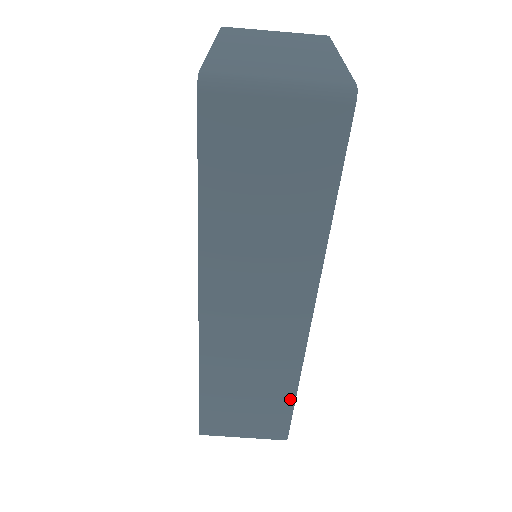
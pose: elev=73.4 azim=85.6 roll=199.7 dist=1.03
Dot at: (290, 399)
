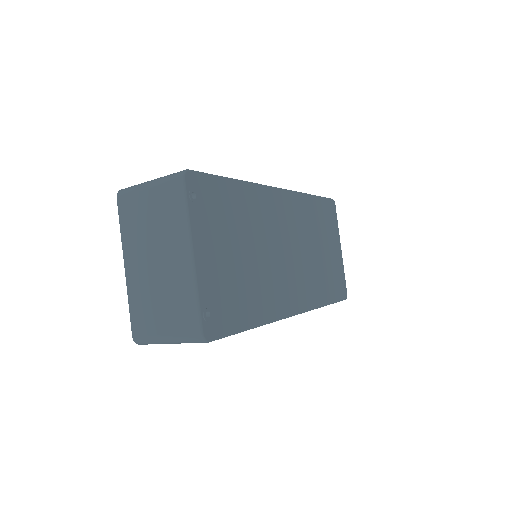
Dot at: occluded
